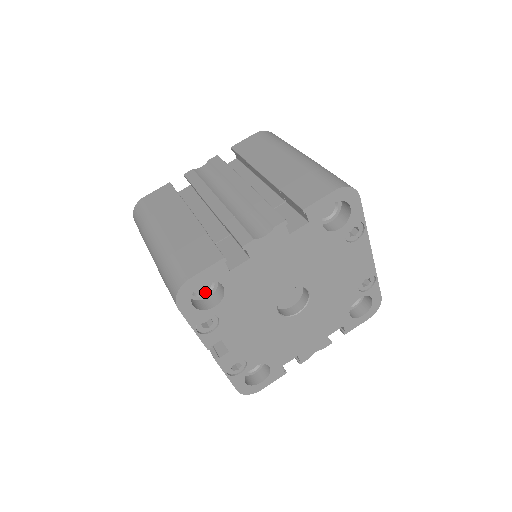
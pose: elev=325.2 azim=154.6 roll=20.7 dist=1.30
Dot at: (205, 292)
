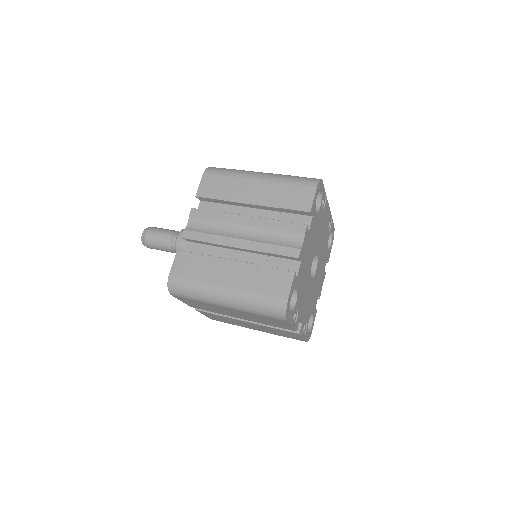
Dot at: occluded
